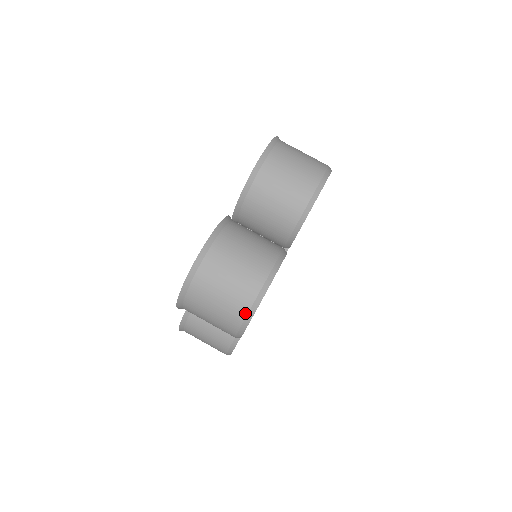
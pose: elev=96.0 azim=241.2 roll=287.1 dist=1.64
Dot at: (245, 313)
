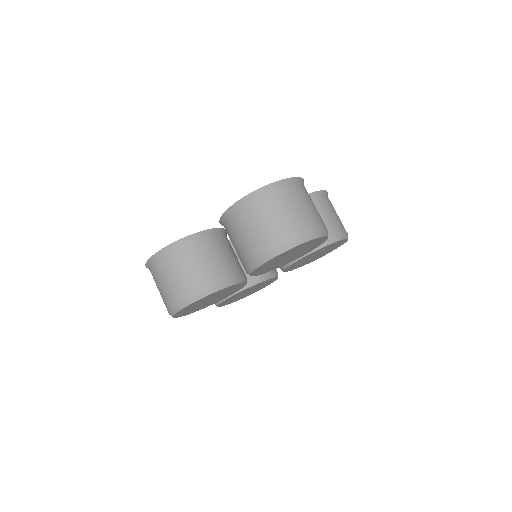
Dot at: (305, 234)
